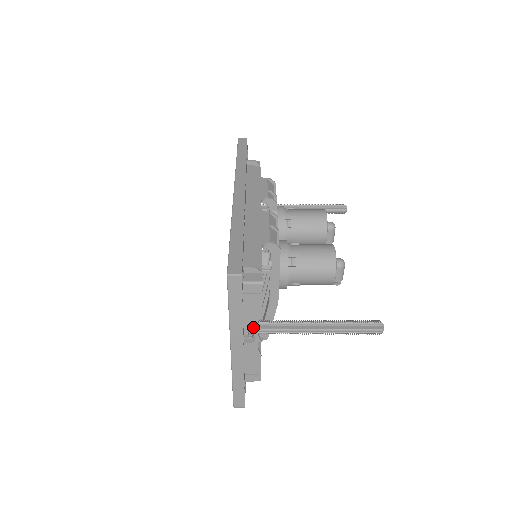
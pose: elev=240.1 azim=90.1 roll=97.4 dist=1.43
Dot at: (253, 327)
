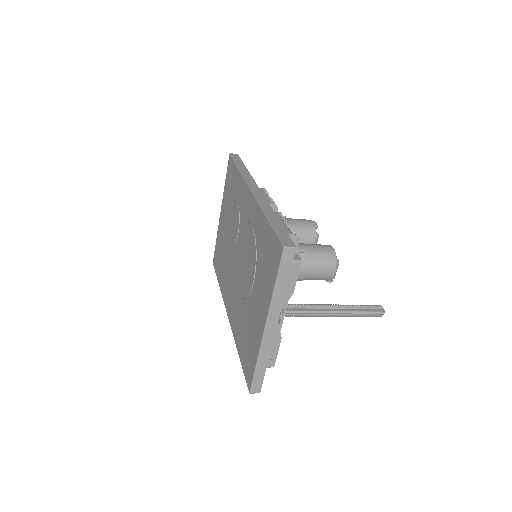
Dot at: (282, 307)
